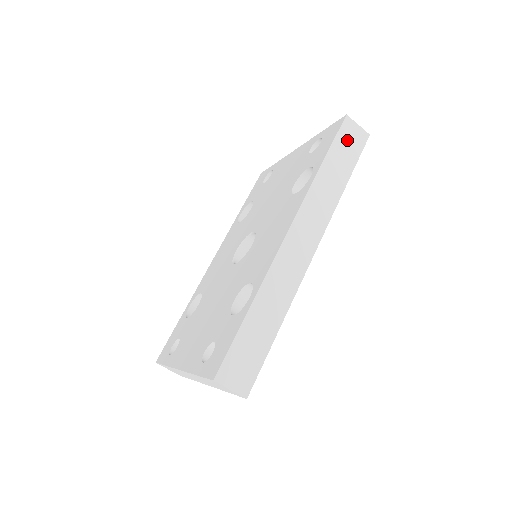
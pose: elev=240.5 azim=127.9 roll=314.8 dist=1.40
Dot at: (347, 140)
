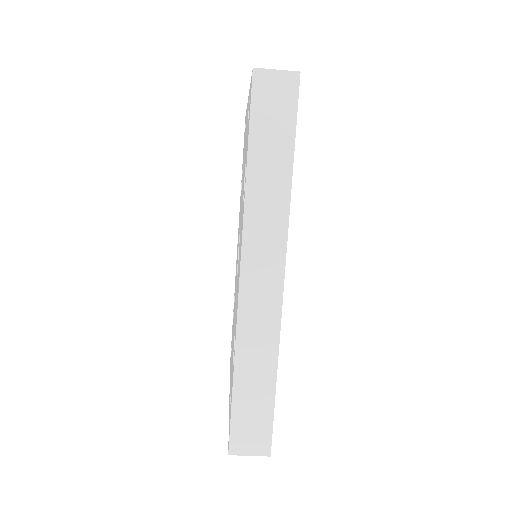
Dot at: (269, 105)
